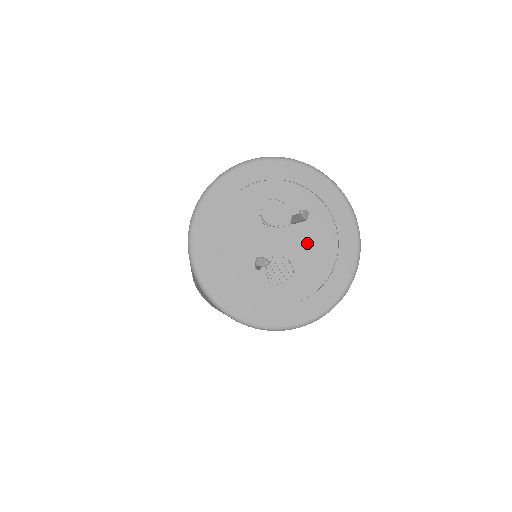
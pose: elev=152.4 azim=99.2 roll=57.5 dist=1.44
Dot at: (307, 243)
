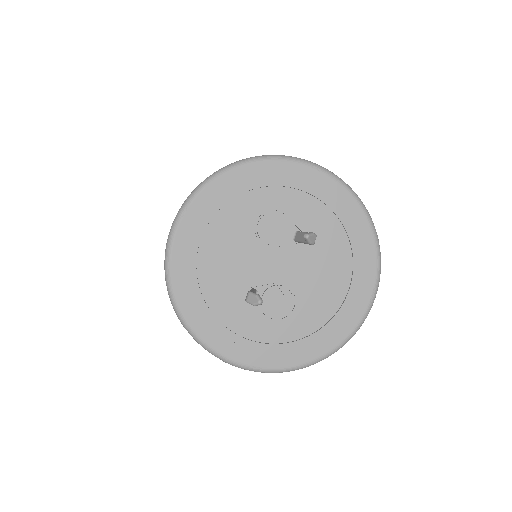
Dot at: (314, 266)
